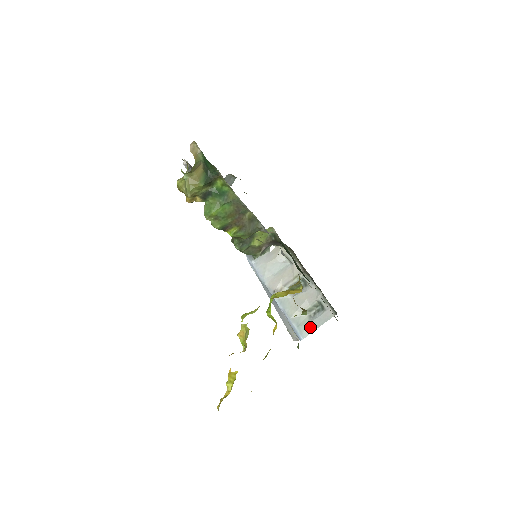
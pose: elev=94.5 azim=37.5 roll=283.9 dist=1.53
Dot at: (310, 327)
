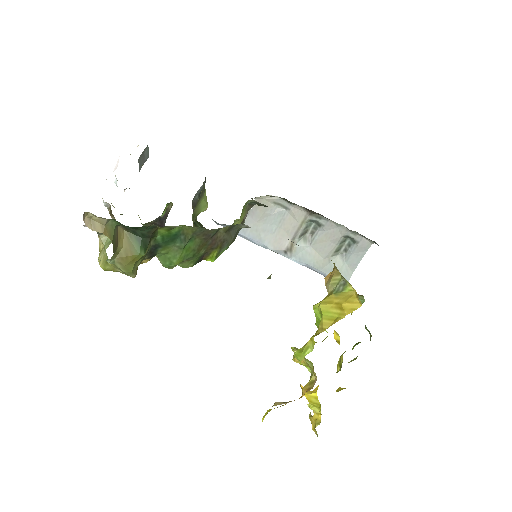
Dot at: (348, 268)
